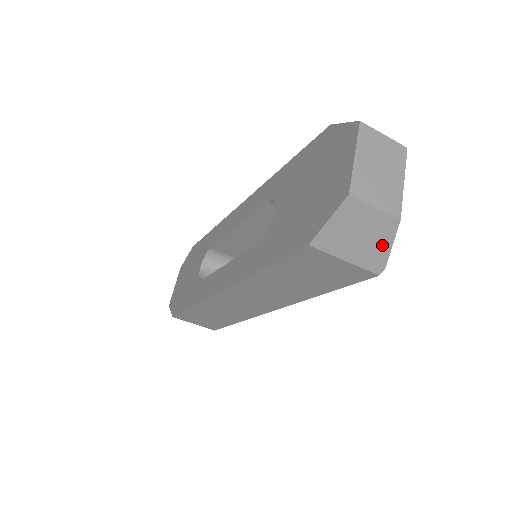
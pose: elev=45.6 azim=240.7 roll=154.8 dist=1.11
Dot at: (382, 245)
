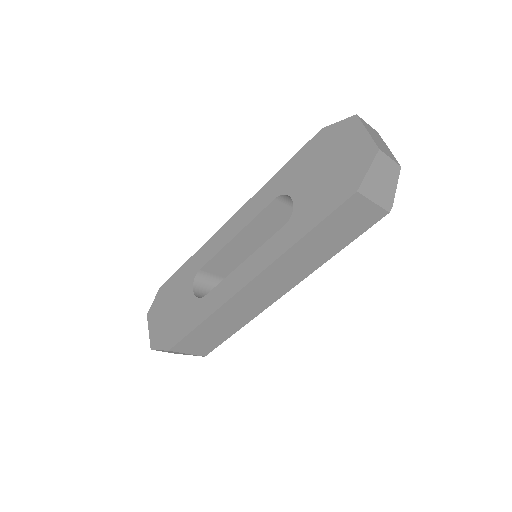
Dot at: (392, 187)
